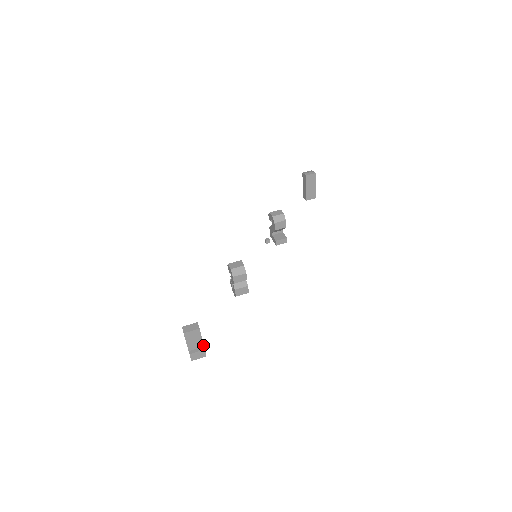
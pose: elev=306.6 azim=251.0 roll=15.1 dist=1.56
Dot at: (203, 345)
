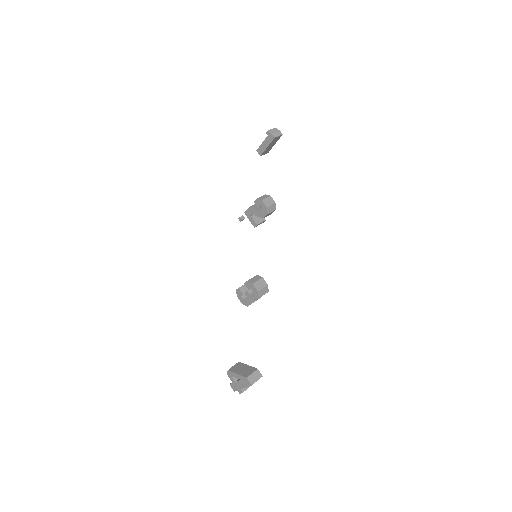
Dot at: occluded
